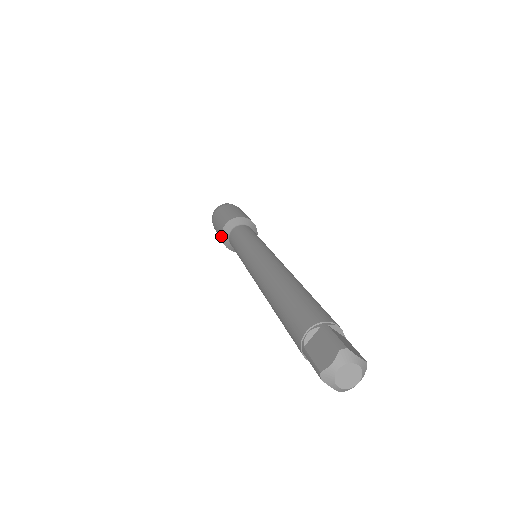
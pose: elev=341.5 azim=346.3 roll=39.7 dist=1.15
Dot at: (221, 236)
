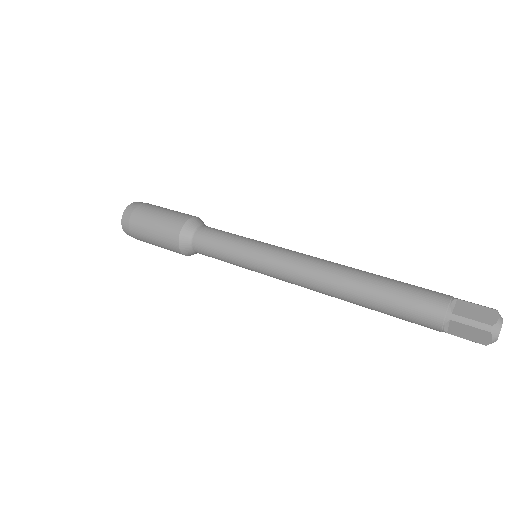
Dot at: occluded
